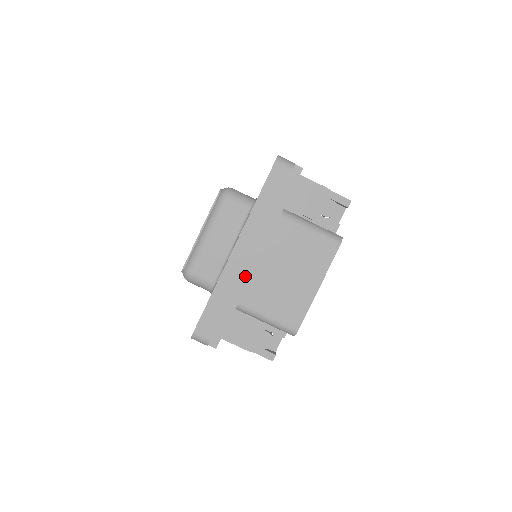
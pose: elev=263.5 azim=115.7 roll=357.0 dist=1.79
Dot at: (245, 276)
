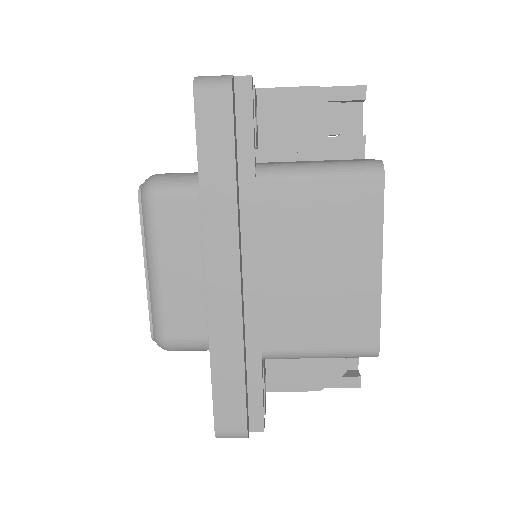
Dot at: (250, 307)
